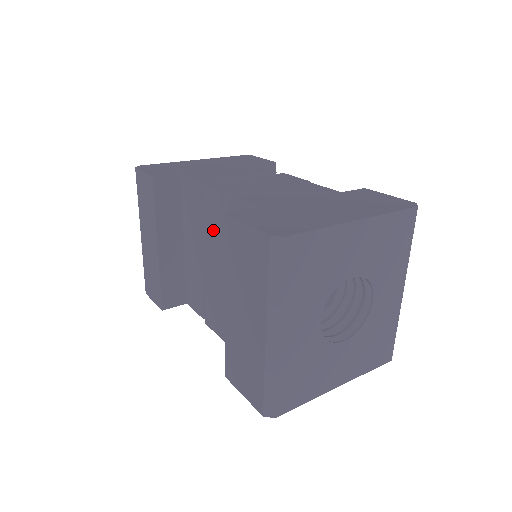
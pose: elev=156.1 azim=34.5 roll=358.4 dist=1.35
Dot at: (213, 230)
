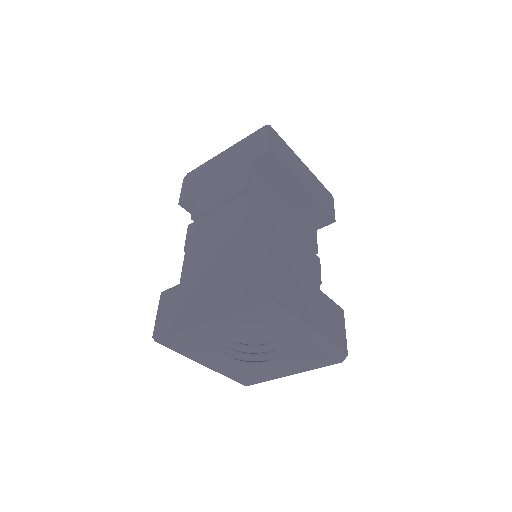
Dot at: occluded
